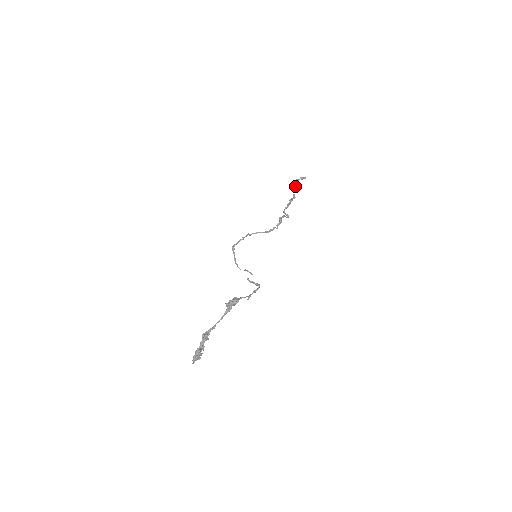
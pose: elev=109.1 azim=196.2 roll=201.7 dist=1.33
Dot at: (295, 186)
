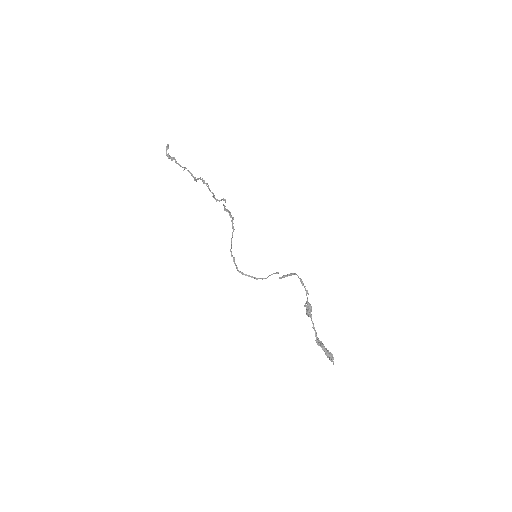
Dot at: (180, 165)
